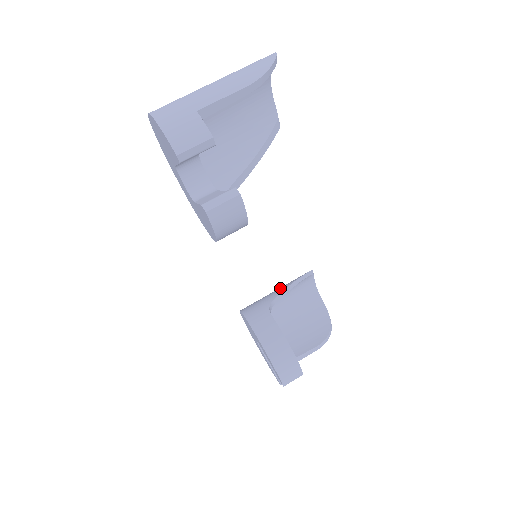
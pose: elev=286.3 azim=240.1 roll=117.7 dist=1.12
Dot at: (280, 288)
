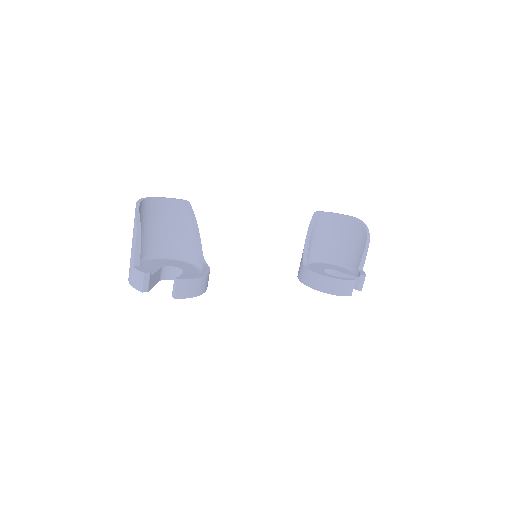
Dot at: occluded
